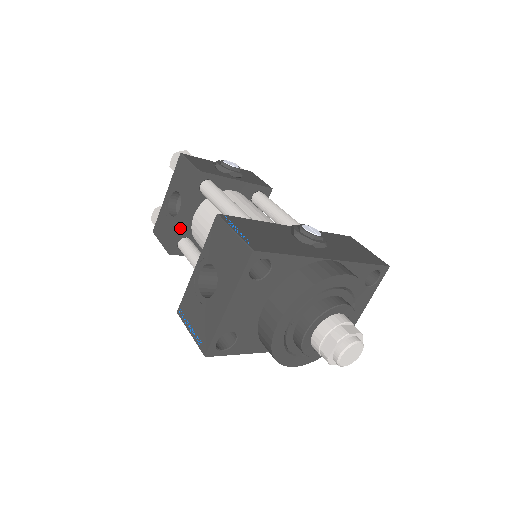
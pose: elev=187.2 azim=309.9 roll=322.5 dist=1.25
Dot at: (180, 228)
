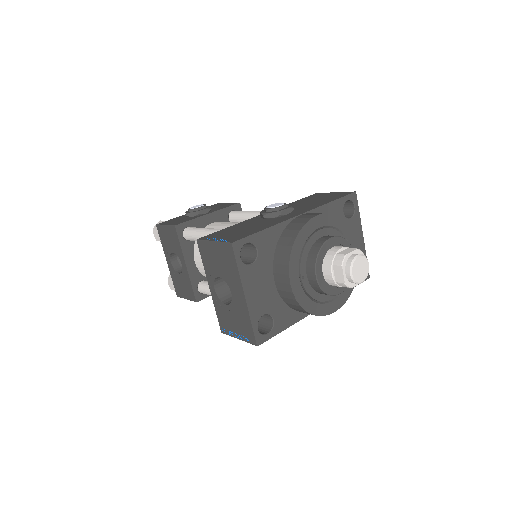
Dot at: (191, 277)
